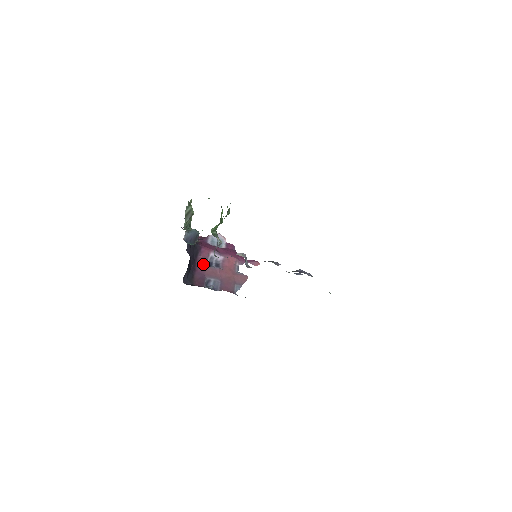
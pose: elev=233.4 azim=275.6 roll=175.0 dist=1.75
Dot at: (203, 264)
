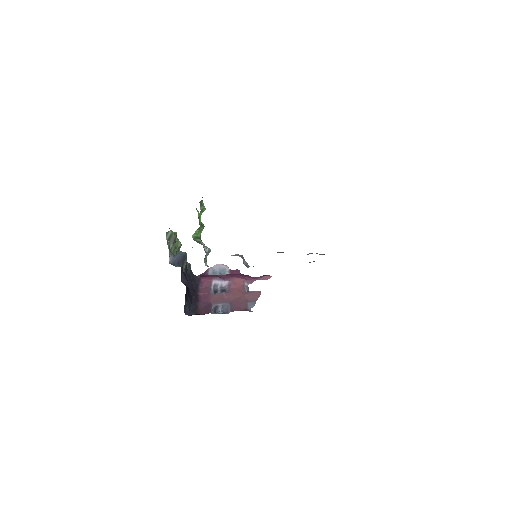
Dot at: (206, 293)
